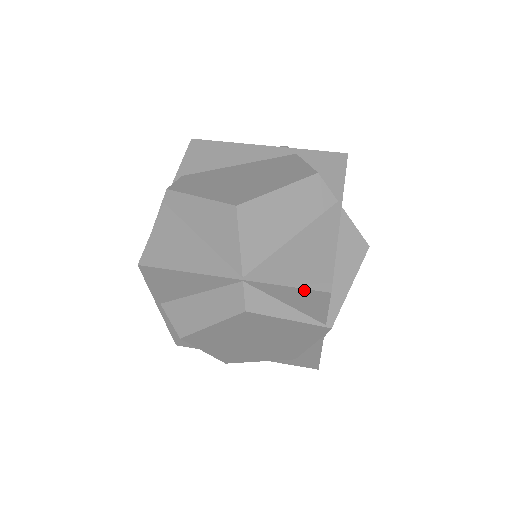
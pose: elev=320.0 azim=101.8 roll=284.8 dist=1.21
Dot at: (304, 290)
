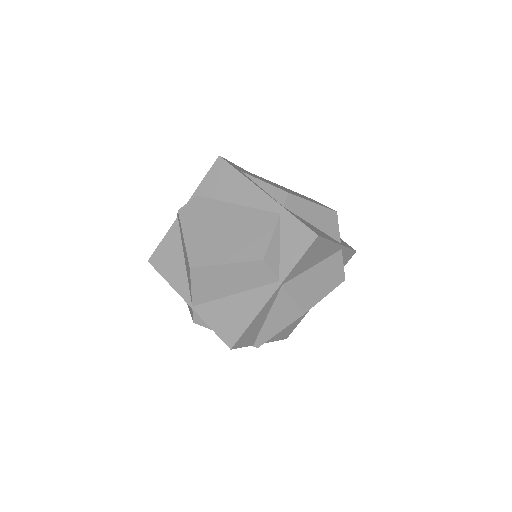
Dot at: (219, 336)
